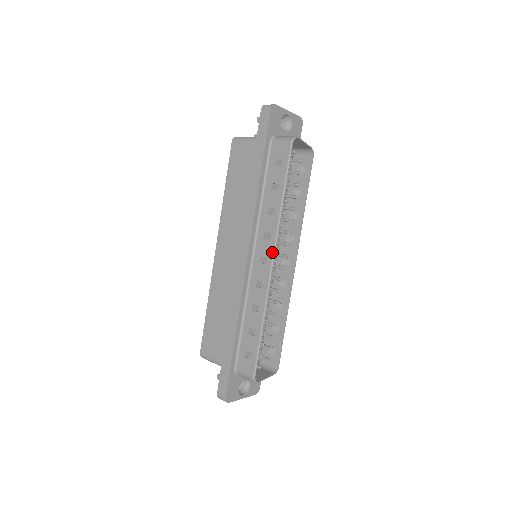
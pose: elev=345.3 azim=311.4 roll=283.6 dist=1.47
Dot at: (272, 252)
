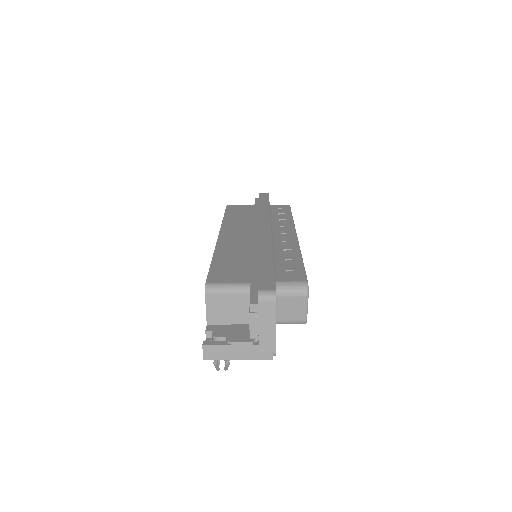
Dot at: (294, 231)
